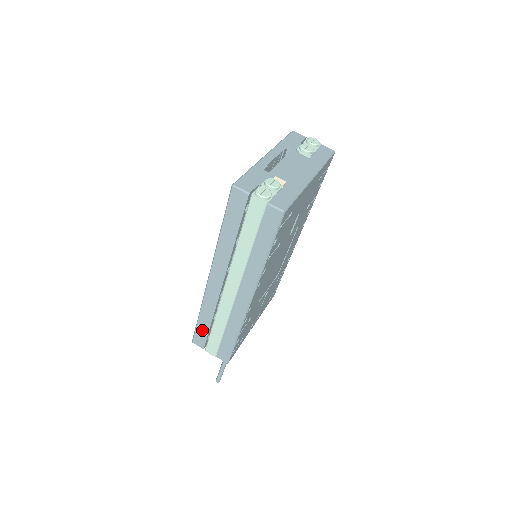
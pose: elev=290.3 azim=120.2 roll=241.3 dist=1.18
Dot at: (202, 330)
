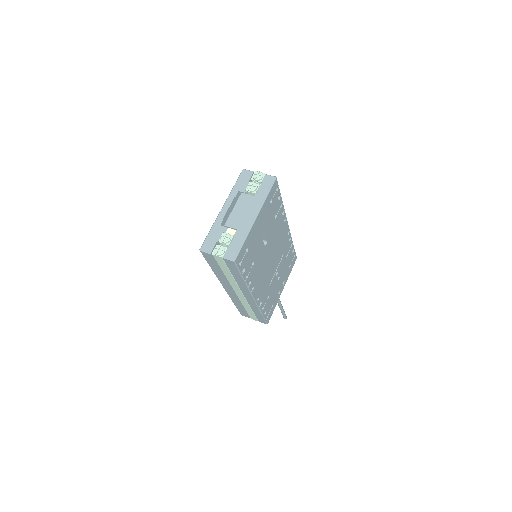
Dot at: (241, 310)
